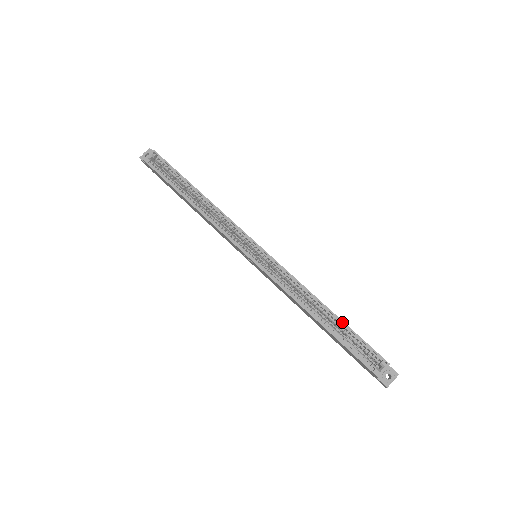
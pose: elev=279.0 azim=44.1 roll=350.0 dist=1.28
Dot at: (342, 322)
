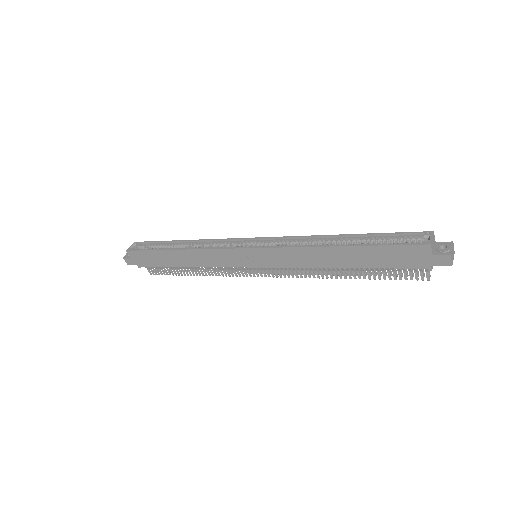
Dot at: (363, 234)
